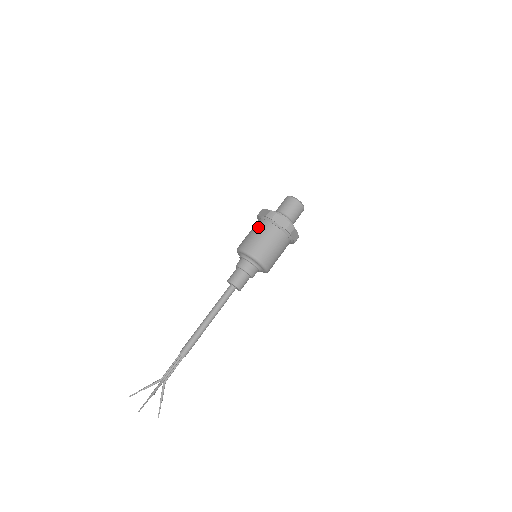
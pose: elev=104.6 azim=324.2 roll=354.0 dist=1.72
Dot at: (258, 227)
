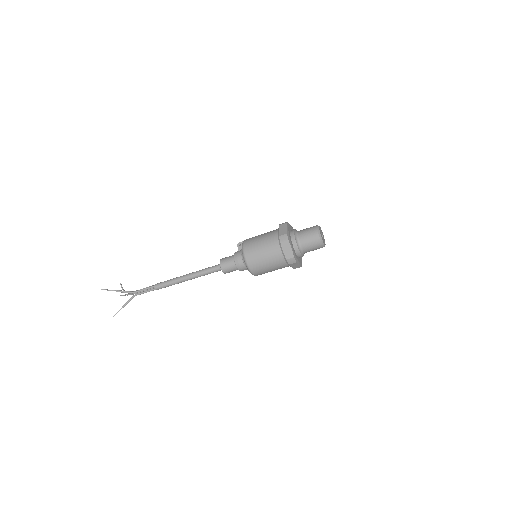
Dot at: (274, 258)
